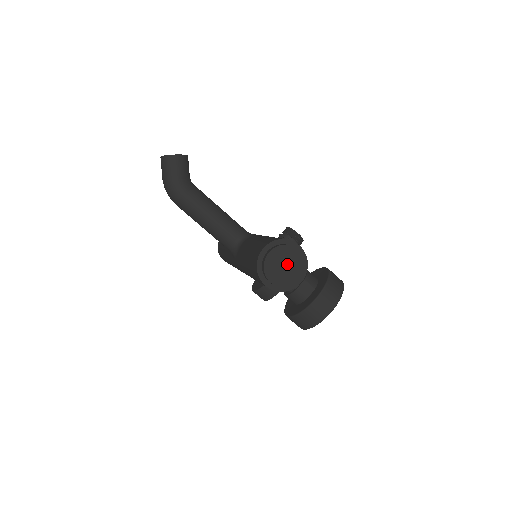
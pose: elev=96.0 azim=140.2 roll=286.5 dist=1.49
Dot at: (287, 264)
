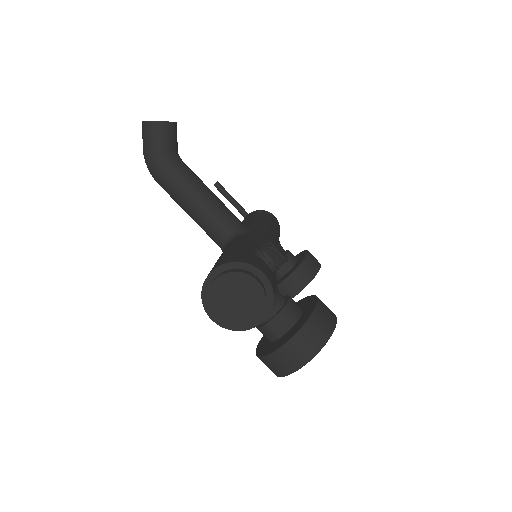
Dot at: (240, 298)
